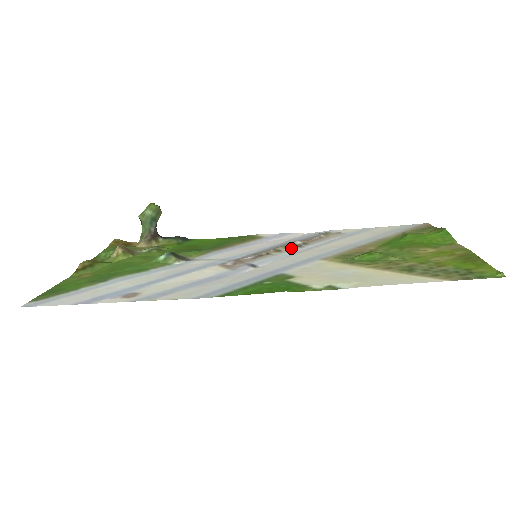
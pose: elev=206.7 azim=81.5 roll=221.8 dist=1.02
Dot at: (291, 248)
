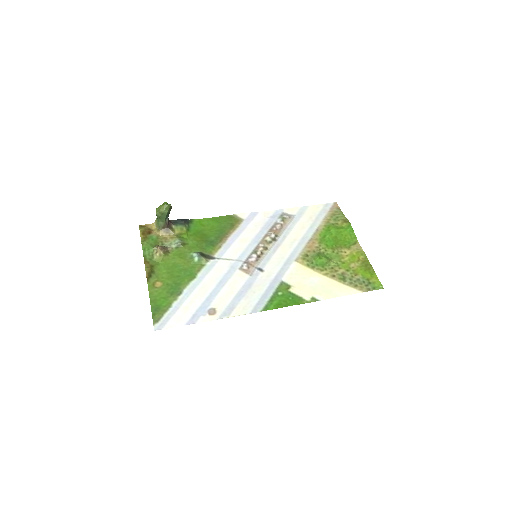
Dot at: (272, 244)
